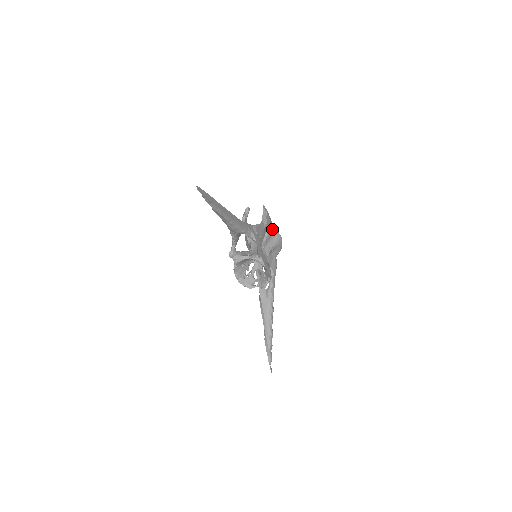
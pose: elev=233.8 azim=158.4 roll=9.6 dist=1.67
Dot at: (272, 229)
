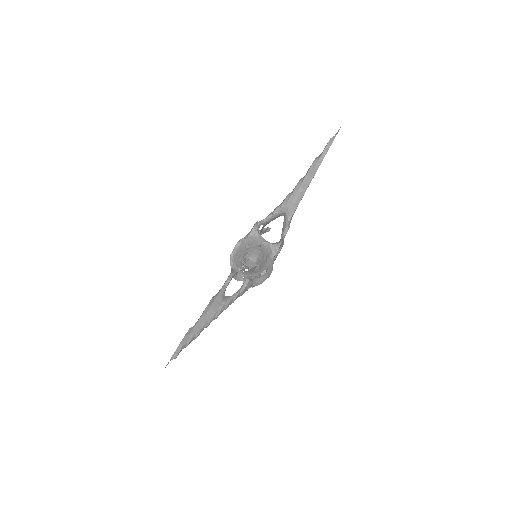
Dot at: (276, 257)
